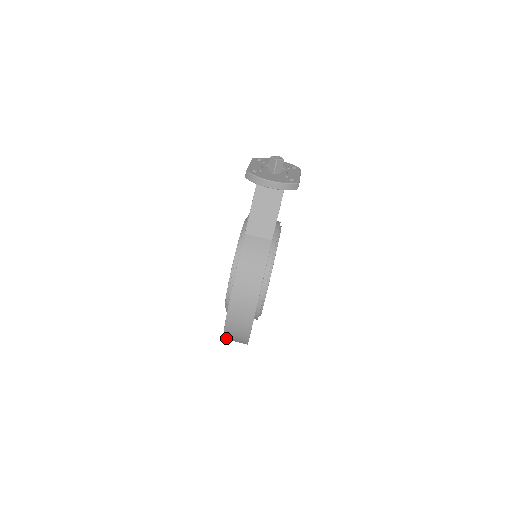
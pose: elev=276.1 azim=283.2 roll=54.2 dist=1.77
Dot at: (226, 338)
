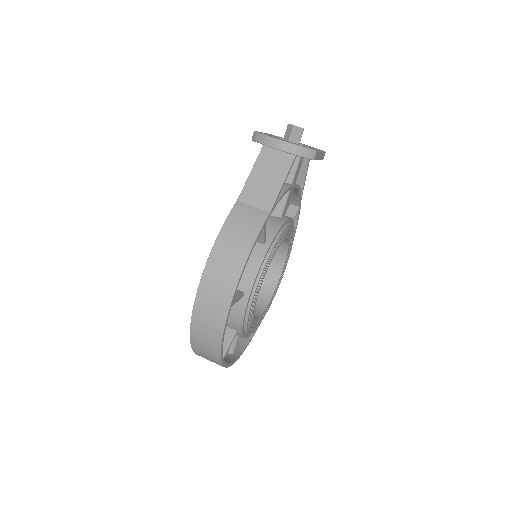
Dot at: (194, 347)
